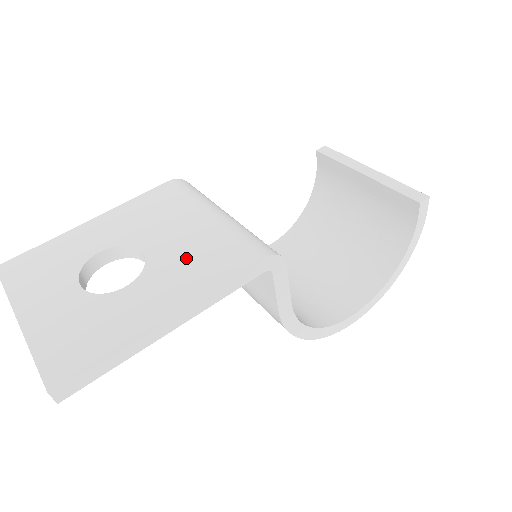
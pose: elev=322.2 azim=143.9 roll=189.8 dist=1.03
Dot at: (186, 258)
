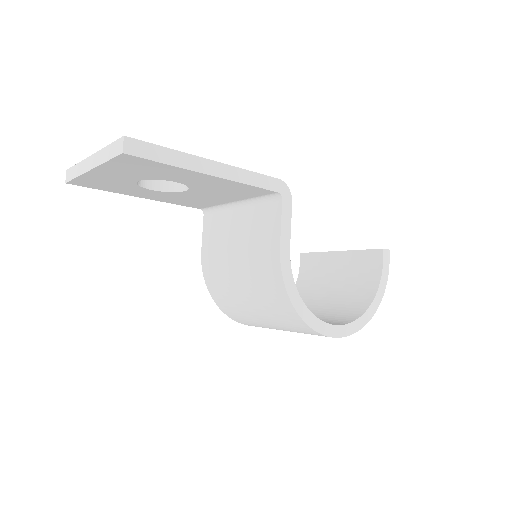
Dot at: occluded
